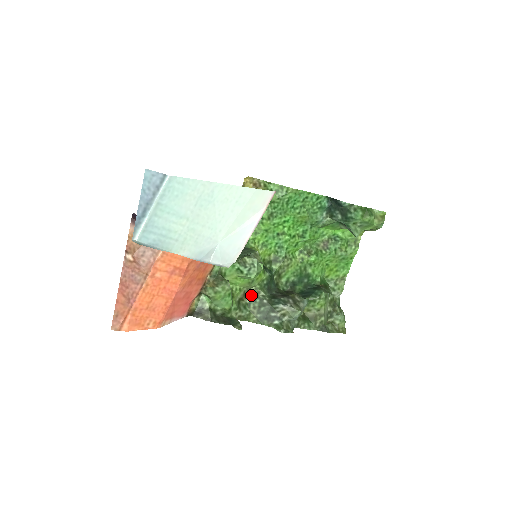
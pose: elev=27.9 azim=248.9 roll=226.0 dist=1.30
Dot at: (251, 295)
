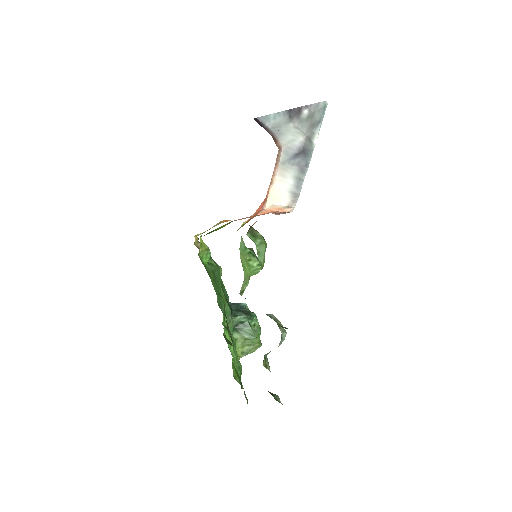
Dot at: occluded
